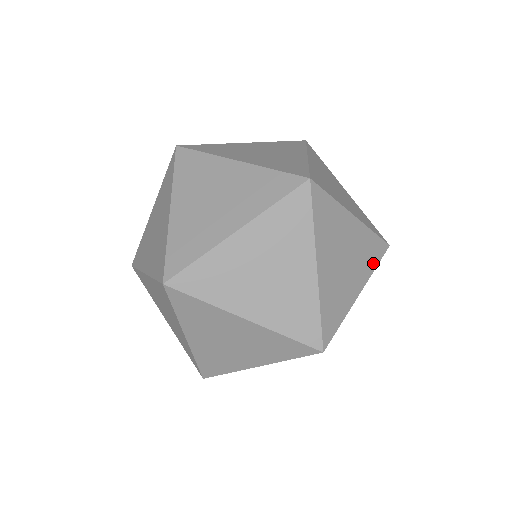
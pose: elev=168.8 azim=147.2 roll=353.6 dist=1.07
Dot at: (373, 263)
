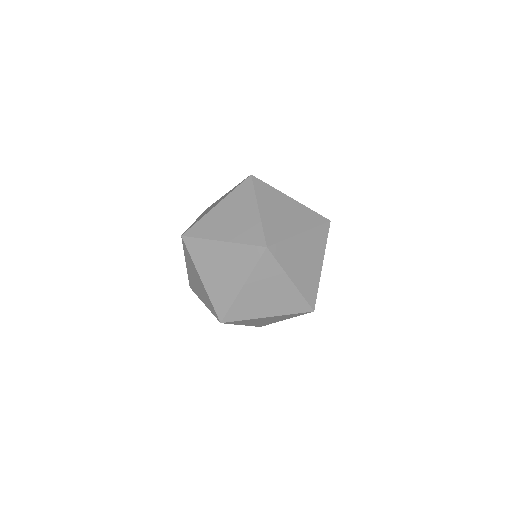
Dot at: occluded
